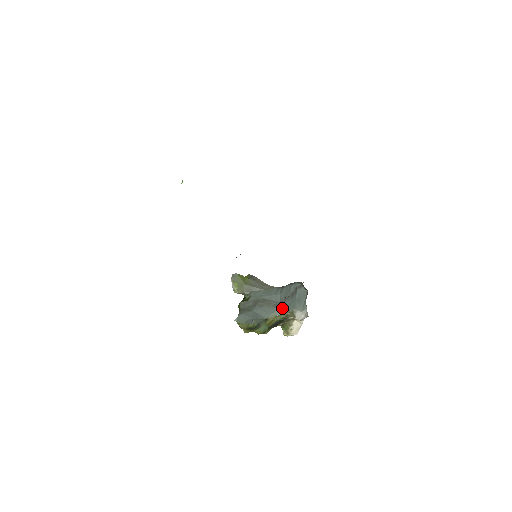
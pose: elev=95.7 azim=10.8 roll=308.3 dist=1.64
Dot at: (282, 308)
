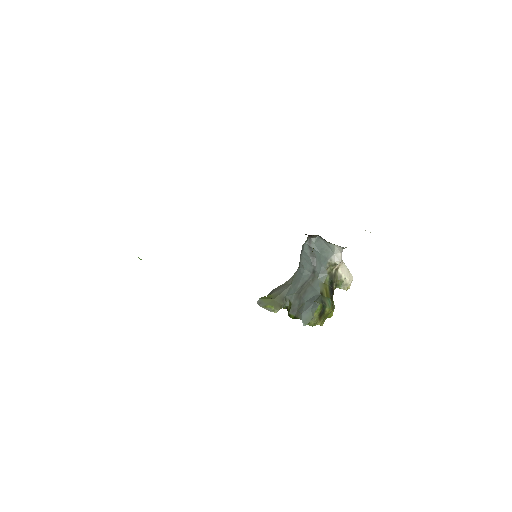
Dot at: (319, 273)
